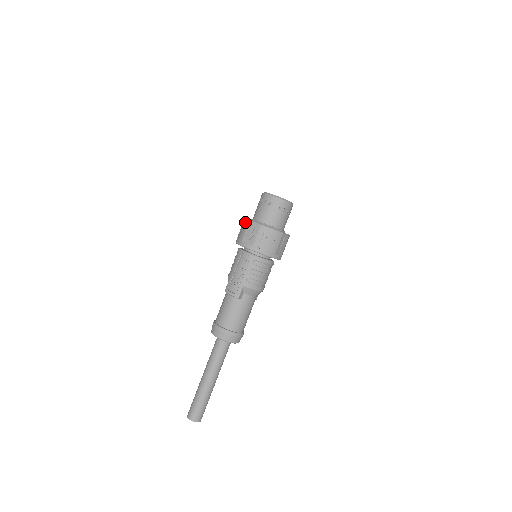
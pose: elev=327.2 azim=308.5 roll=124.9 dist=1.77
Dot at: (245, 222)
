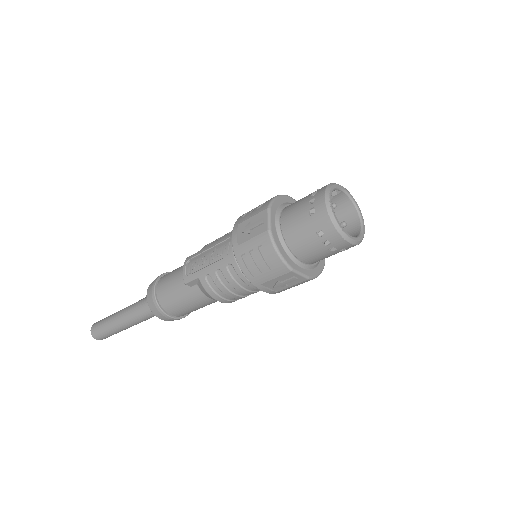
Dot at: (266, 202)
